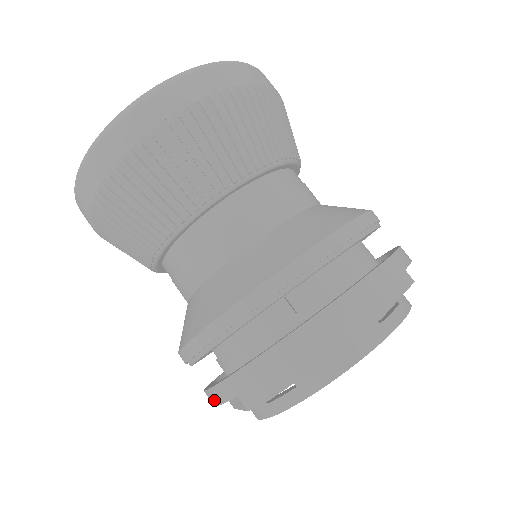
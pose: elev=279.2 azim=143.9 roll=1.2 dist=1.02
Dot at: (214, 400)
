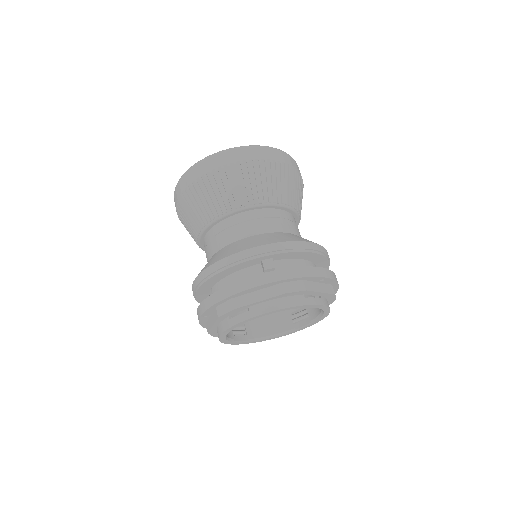
Dot at: (202, 310)
